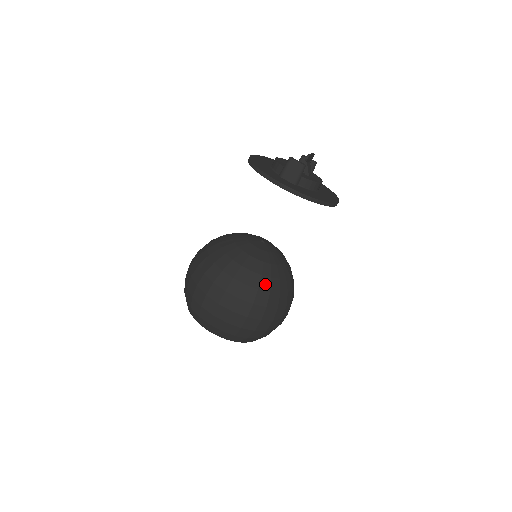
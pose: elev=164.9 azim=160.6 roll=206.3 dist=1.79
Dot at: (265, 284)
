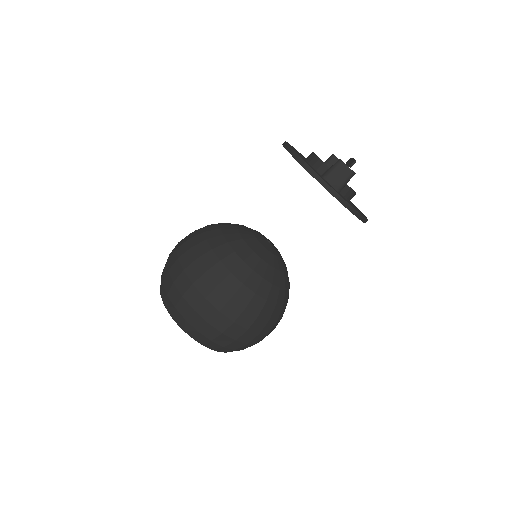
Dot at: (273, 295)
